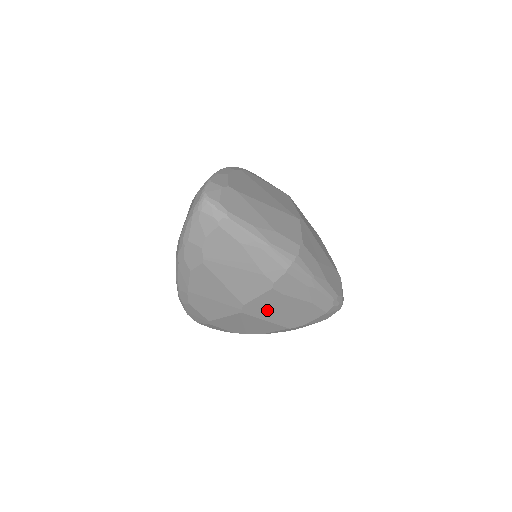
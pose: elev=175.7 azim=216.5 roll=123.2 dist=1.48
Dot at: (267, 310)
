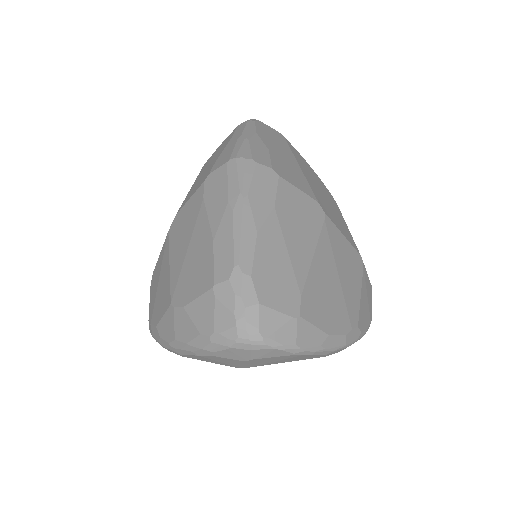
Dot at: (181, 236)
